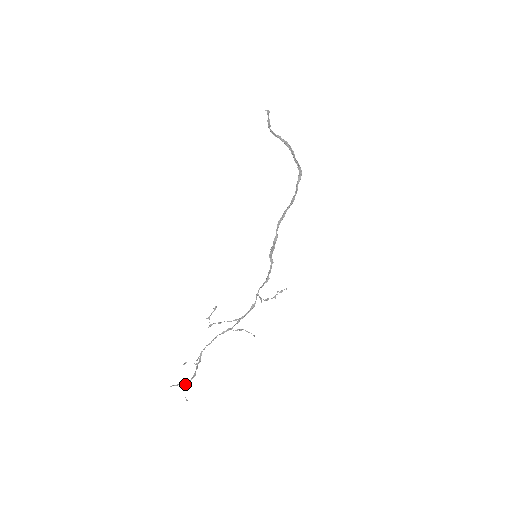
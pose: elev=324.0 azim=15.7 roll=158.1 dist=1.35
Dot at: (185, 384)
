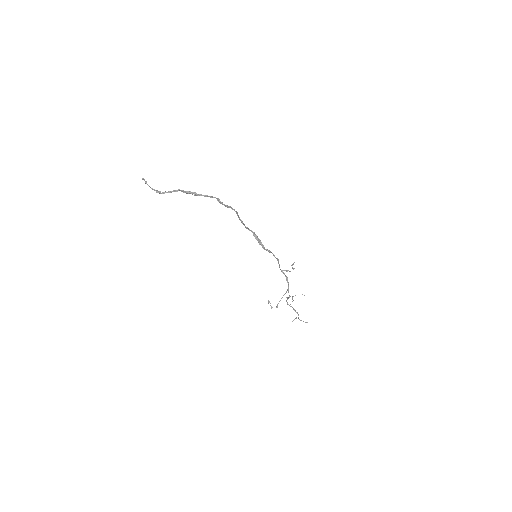
Dot at: (298, 318)
